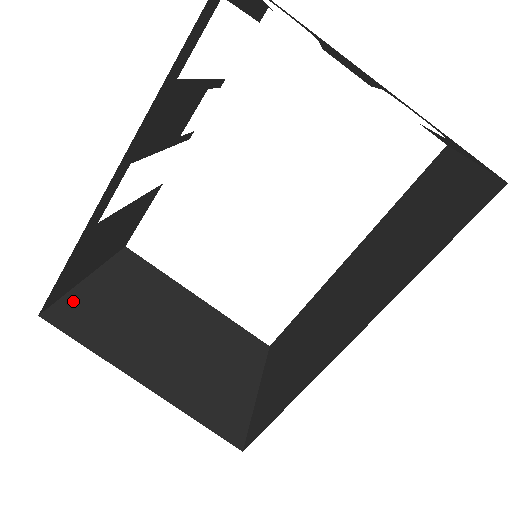
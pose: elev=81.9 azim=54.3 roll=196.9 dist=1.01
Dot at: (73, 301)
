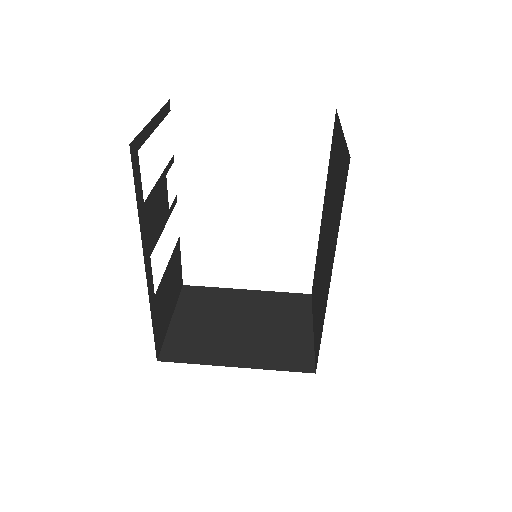
Dot at: (171, 341)
